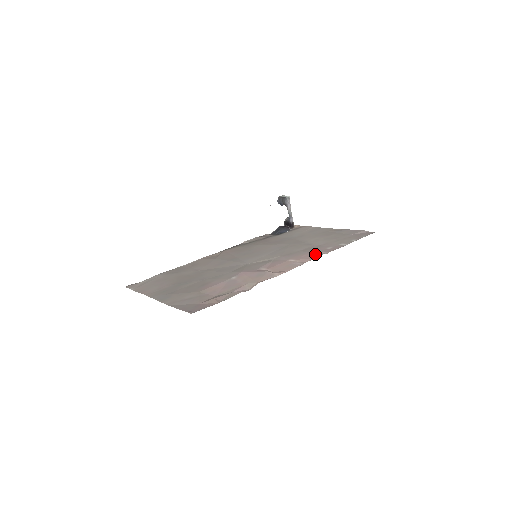
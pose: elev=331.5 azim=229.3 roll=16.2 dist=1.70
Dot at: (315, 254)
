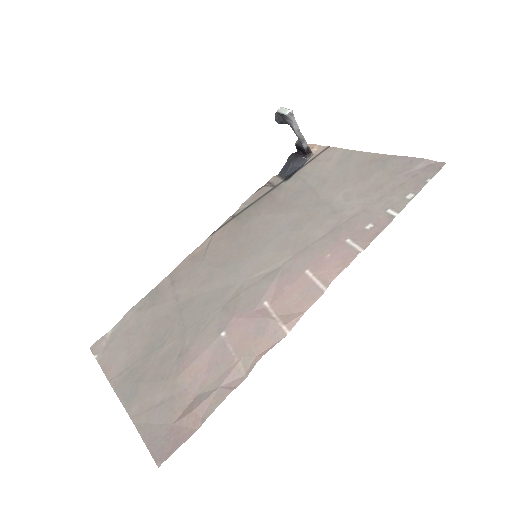
Dot at: (345, 253)
